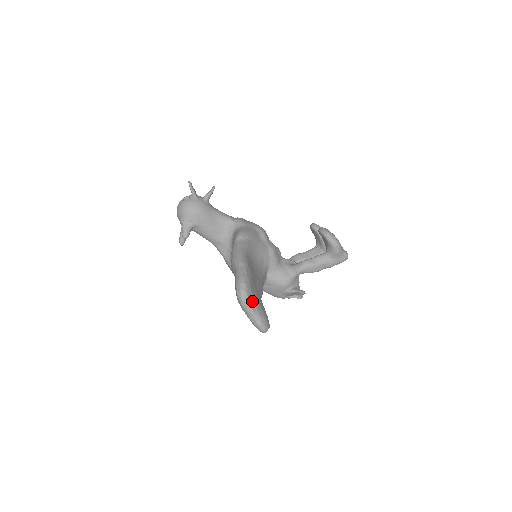
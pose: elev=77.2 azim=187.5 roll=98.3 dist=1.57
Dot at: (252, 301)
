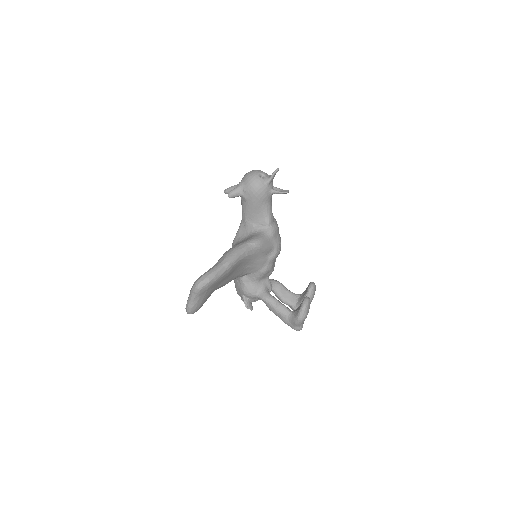
Dot at: (201, 293)
